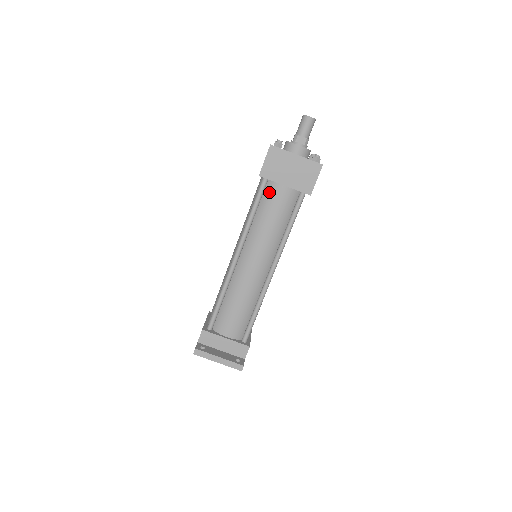
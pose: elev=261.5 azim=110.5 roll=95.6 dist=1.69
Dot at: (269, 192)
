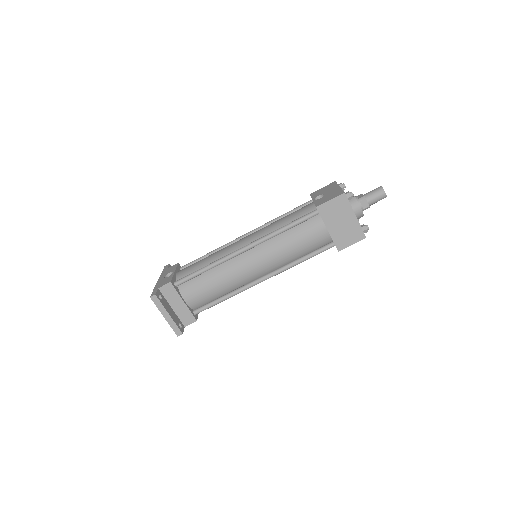
Dot at: (311, 224)
